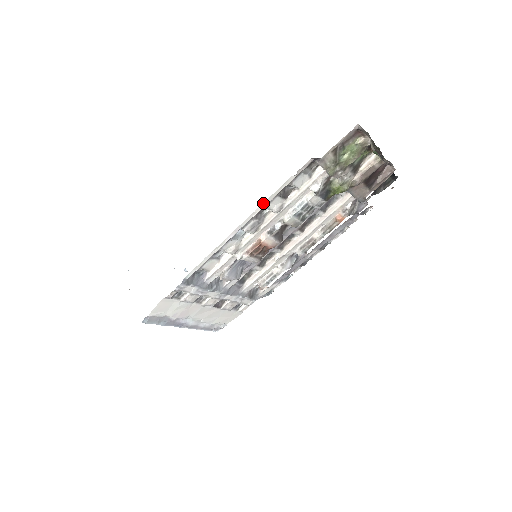
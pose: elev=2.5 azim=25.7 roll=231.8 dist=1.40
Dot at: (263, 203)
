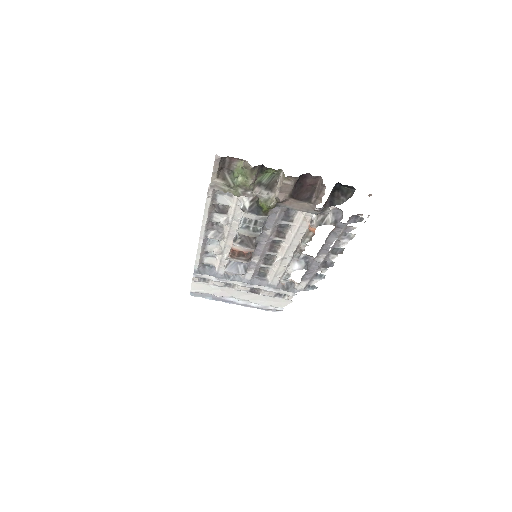
Dot at: (203, 219)
